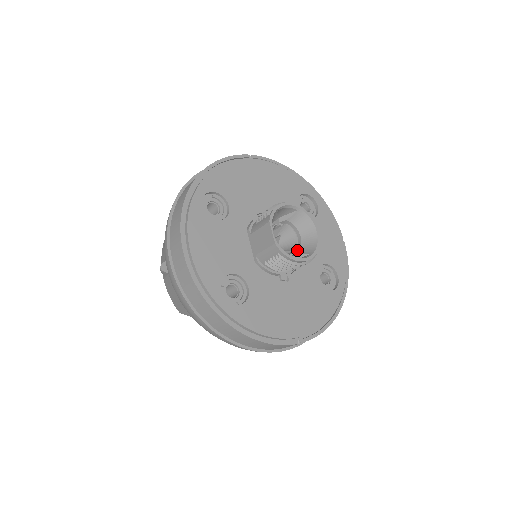
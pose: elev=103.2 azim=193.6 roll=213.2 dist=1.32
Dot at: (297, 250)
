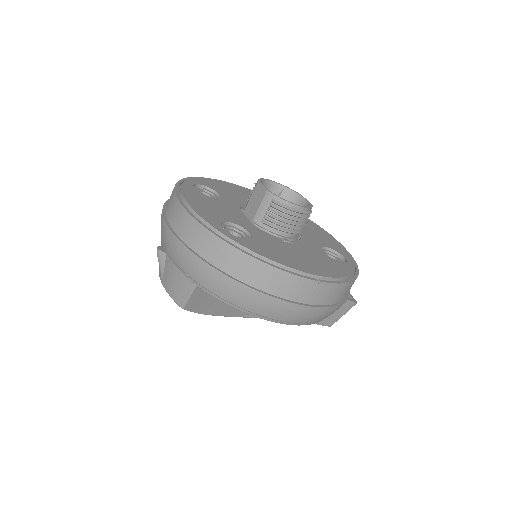
Dot at: occluded
